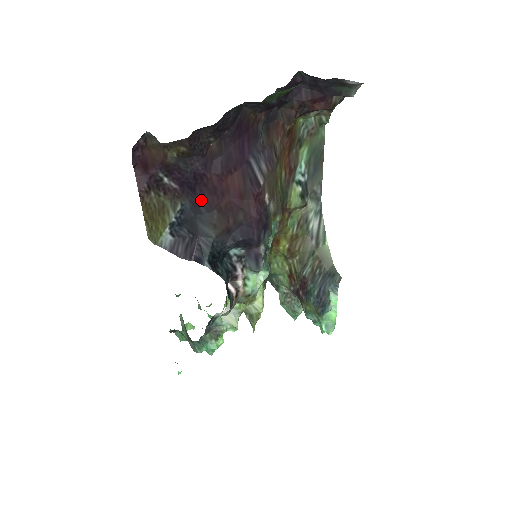
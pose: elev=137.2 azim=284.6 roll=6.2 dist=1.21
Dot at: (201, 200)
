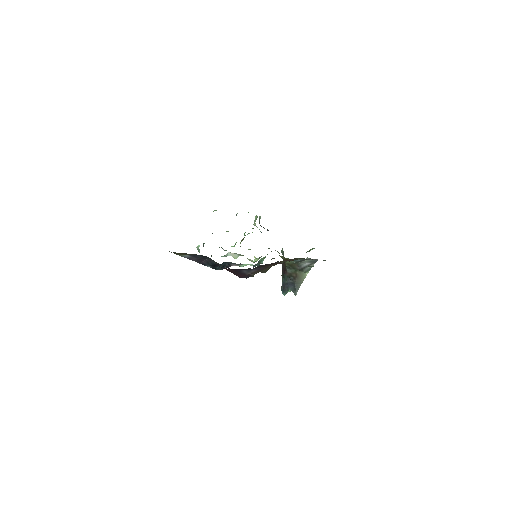
Dot at: occluded
